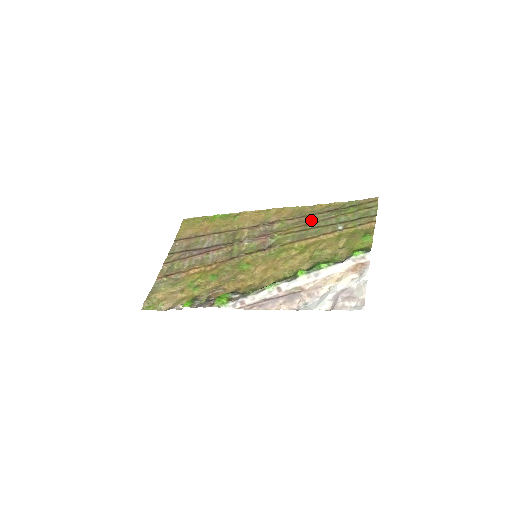
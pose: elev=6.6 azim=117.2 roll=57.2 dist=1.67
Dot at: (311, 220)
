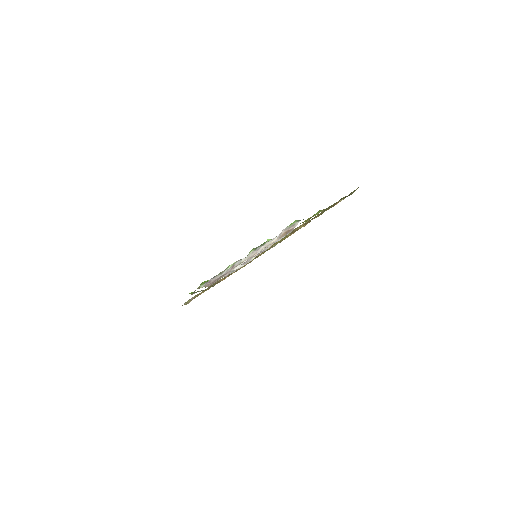
Dot at: occluded
